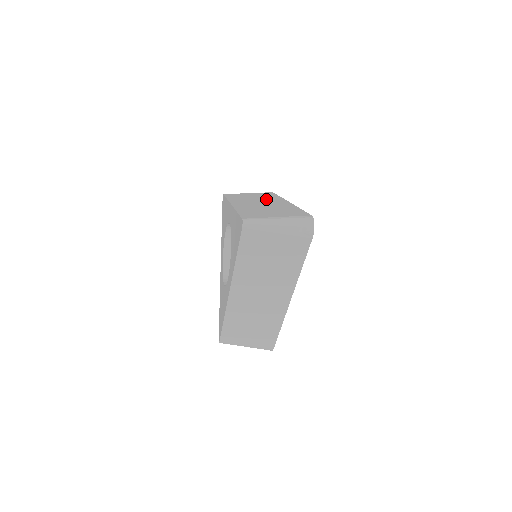
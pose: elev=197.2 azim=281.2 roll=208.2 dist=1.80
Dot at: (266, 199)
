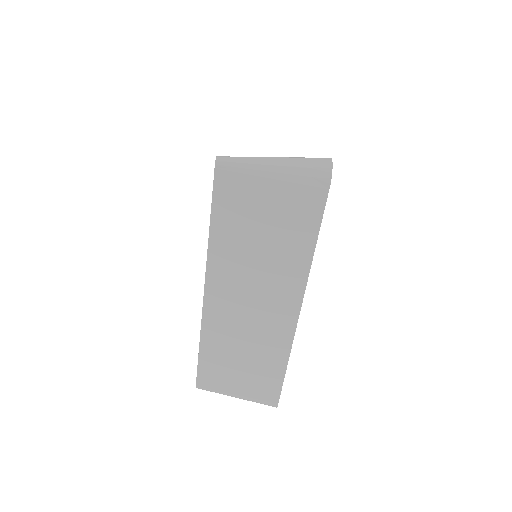
Dot at: occluded
